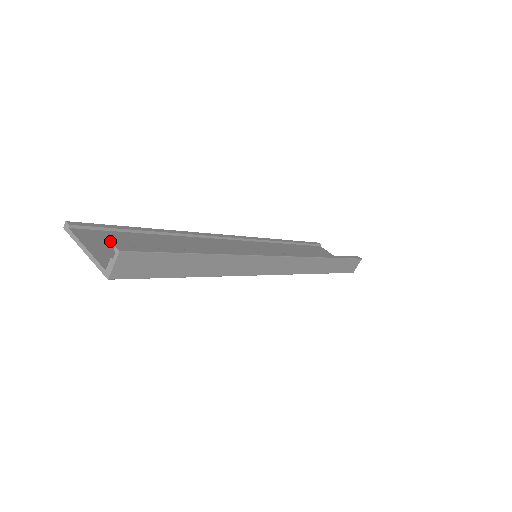
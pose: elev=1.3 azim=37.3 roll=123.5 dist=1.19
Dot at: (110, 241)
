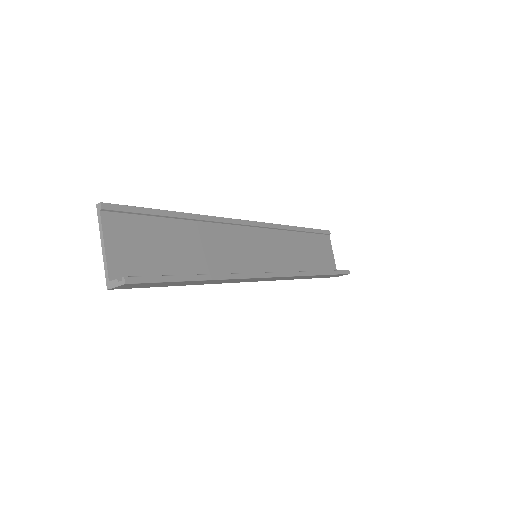
Dot at: (130, 233)
